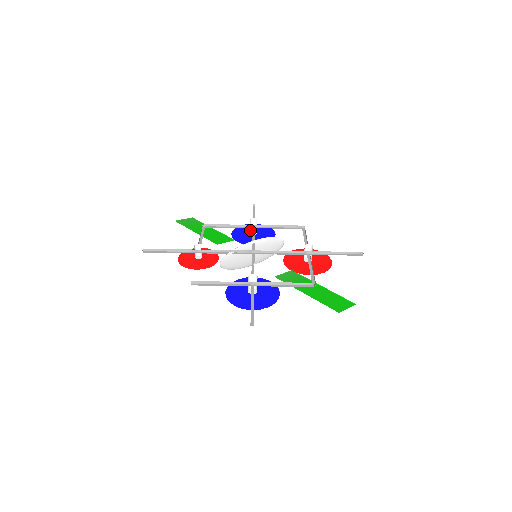
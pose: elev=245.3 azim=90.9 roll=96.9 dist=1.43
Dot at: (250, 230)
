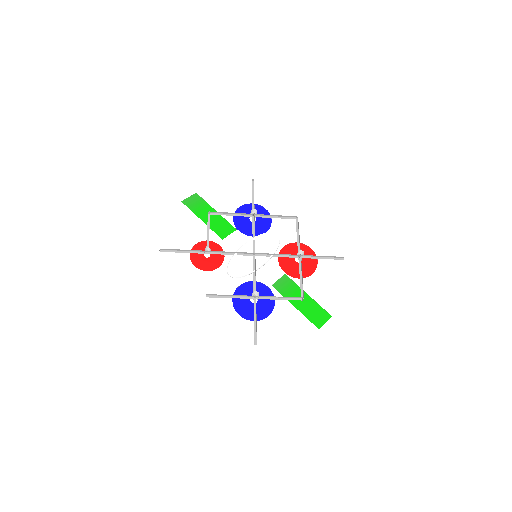
Dot at: (250, 216)
